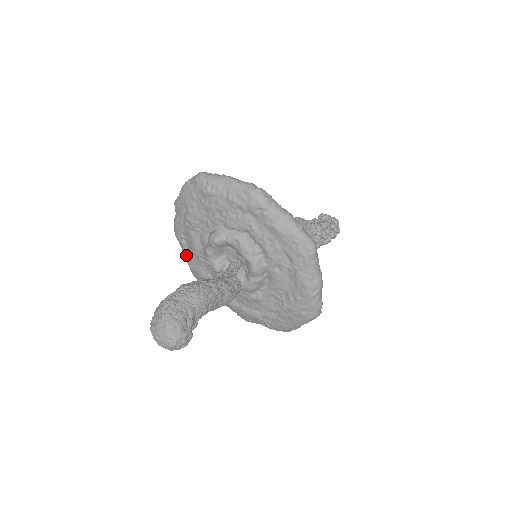
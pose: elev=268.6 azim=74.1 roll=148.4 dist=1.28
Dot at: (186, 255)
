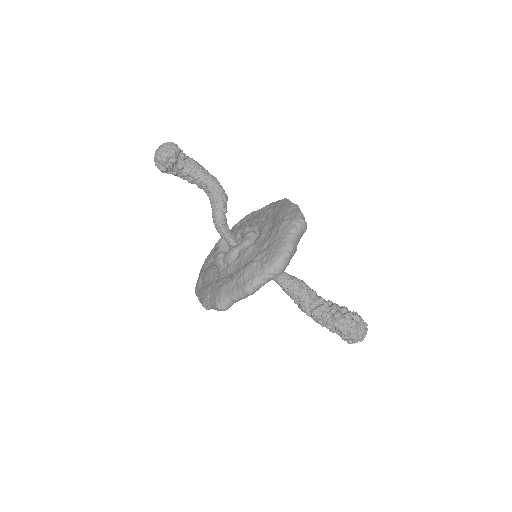
Dot at: (200, 291)
